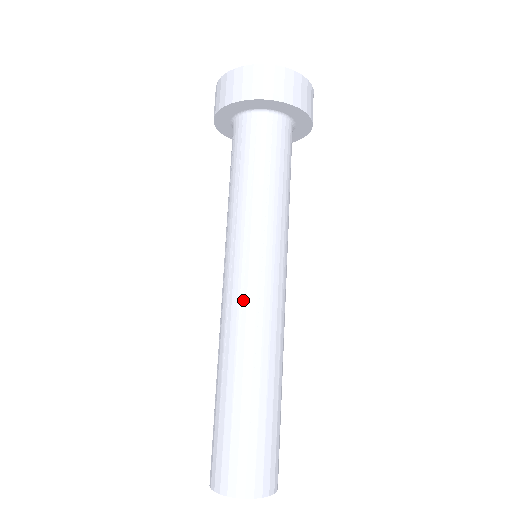
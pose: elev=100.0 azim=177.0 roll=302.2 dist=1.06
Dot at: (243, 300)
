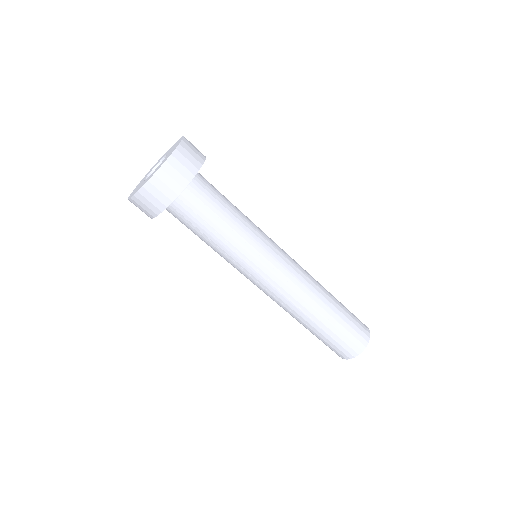
Dot at: (280, 289)
